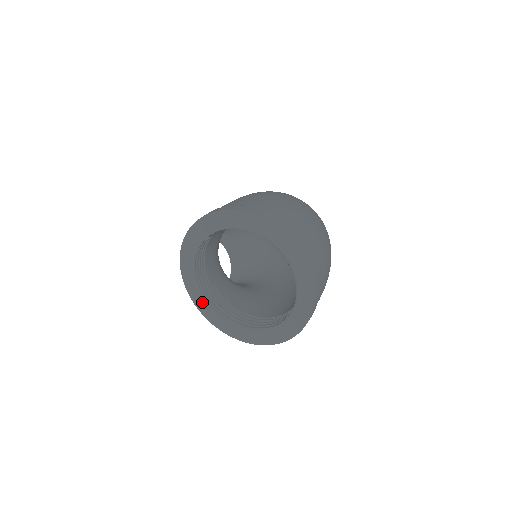
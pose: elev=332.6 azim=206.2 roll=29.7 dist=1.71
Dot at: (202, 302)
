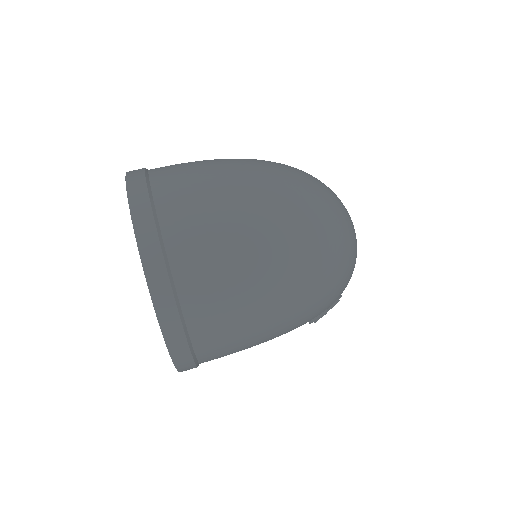
Dot at: occluded
